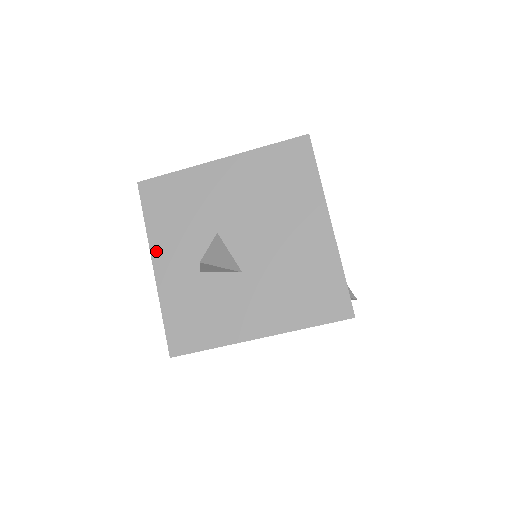
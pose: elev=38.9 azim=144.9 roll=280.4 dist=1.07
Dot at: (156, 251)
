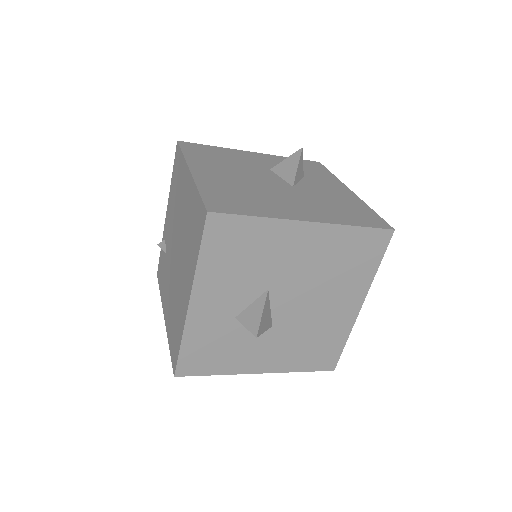
Dot at: (199, 289)
